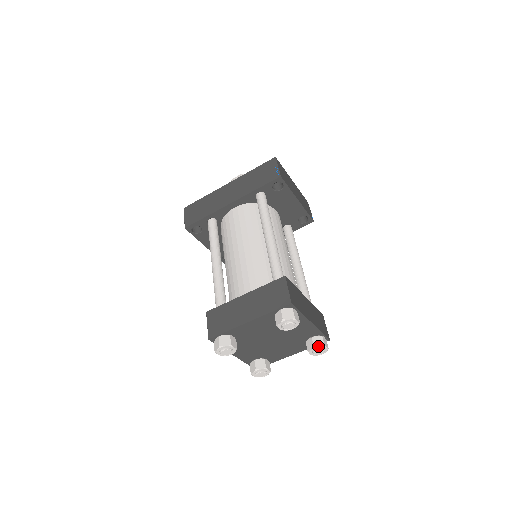
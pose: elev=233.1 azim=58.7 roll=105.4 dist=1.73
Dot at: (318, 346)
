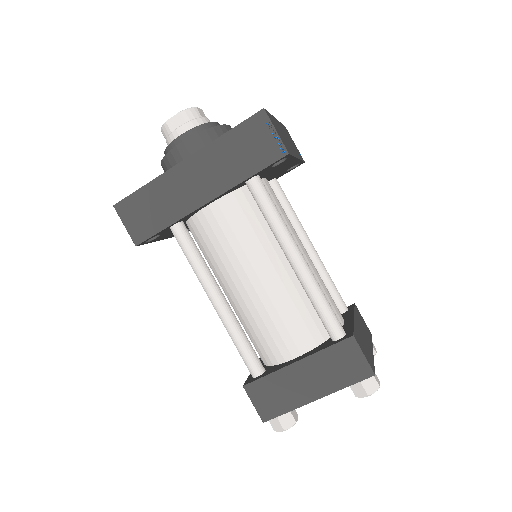
Dot at: occluded
